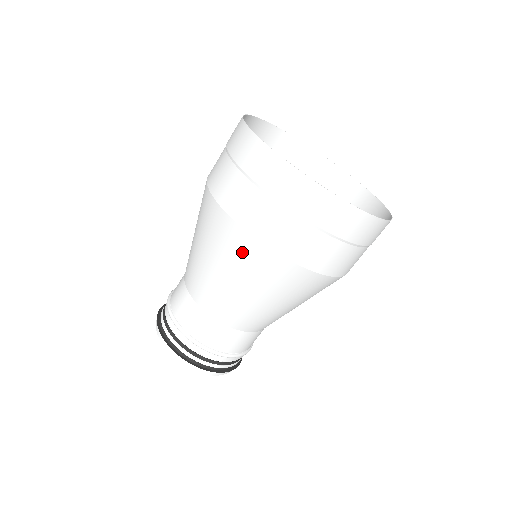
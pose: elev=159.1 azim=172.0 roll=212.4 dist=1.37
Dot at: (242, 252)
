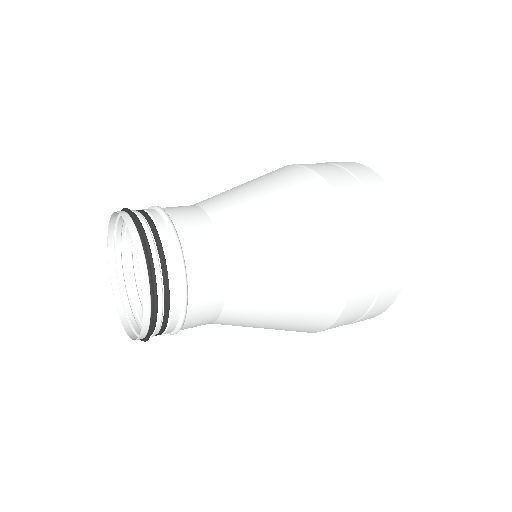
Dot at: (317, 206)
